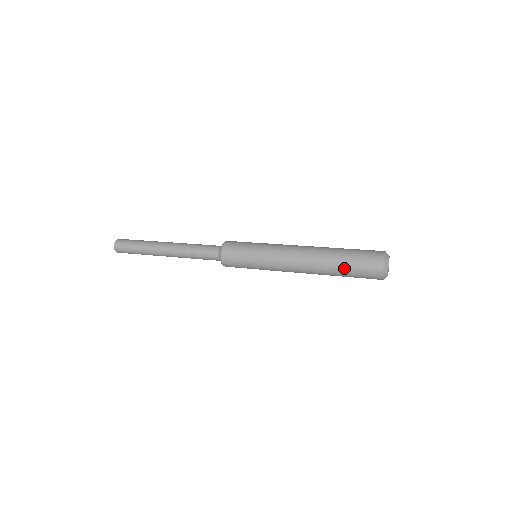
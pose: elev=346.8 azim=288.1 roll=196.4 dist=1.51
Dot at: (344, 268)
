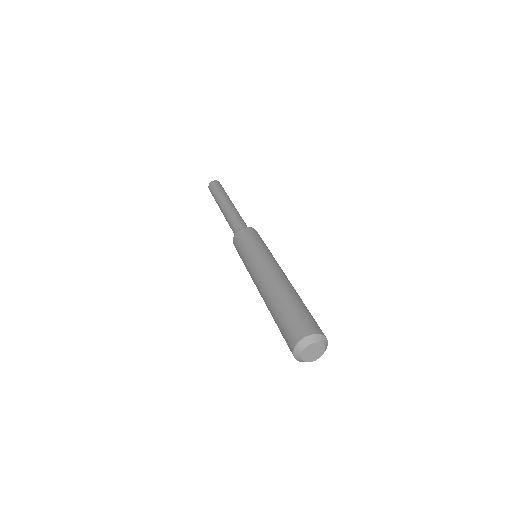
Dot at: (276, 318)
